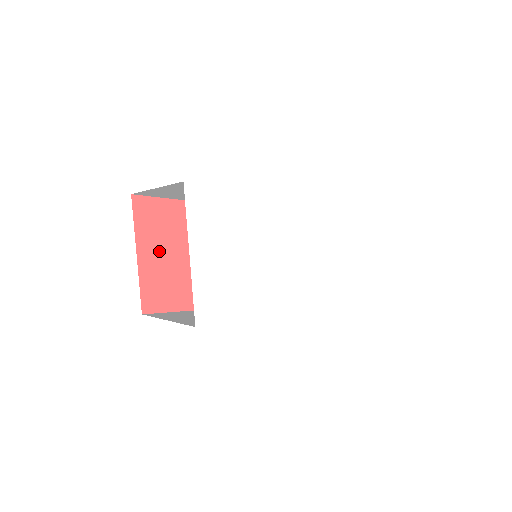
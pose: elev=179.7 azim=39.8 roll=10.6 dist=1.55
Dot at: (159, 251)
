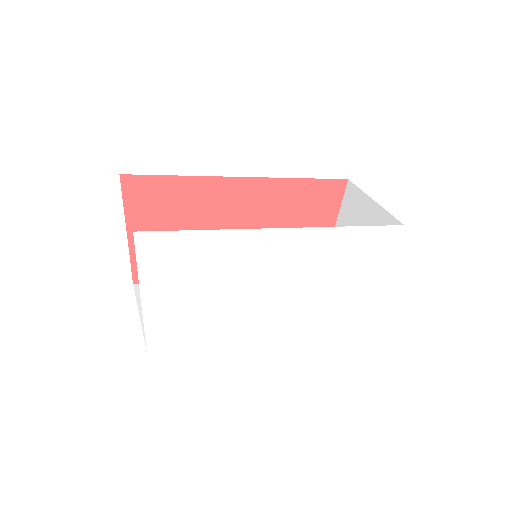
Dot at: (153, 229)
